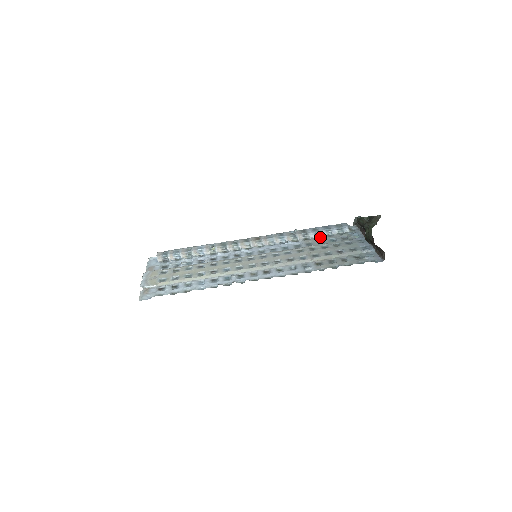
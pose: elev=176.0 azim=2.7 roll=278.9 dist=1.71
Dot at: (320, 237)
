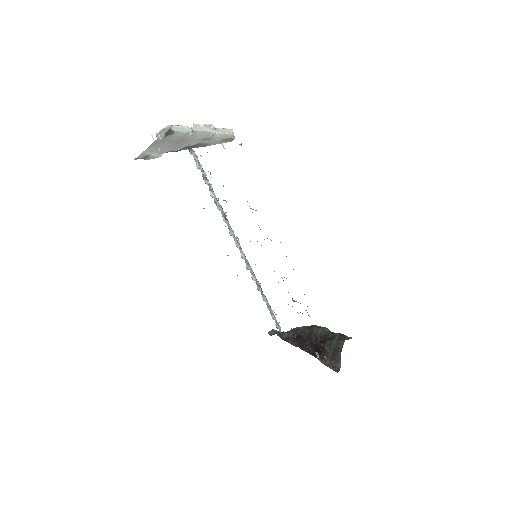
Dot at: (269, 309)
